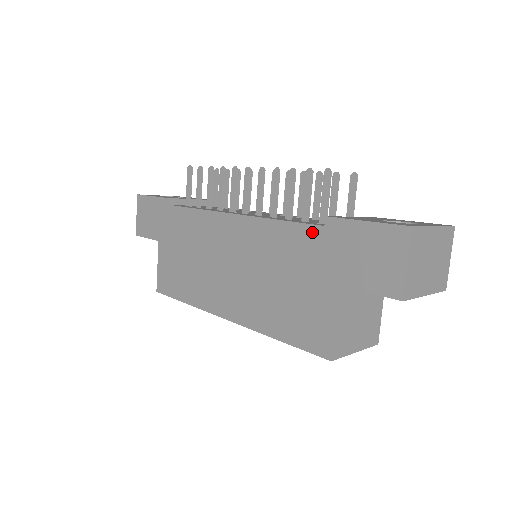
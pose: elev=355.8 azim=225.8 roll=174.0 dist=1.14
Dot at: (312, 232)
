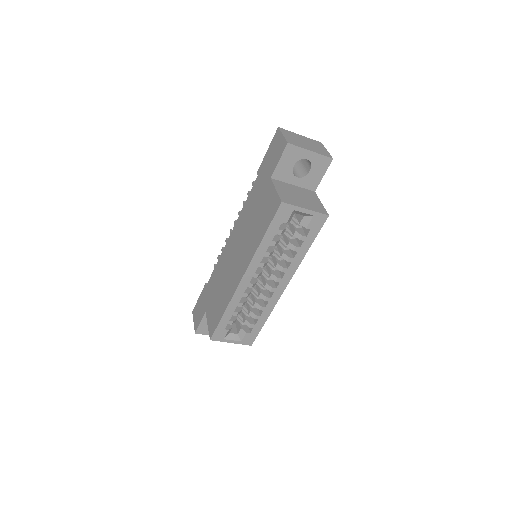
Dot at: (256, 183)
